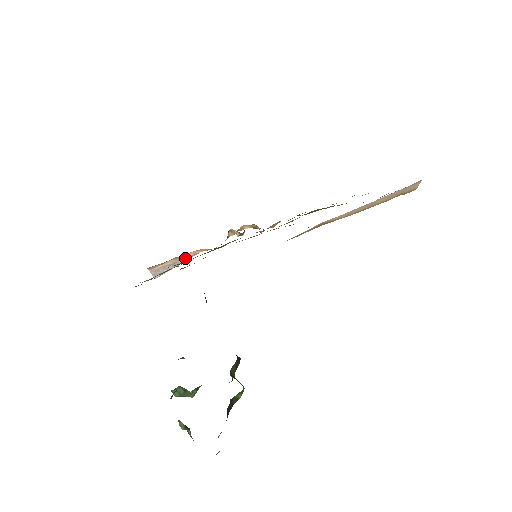
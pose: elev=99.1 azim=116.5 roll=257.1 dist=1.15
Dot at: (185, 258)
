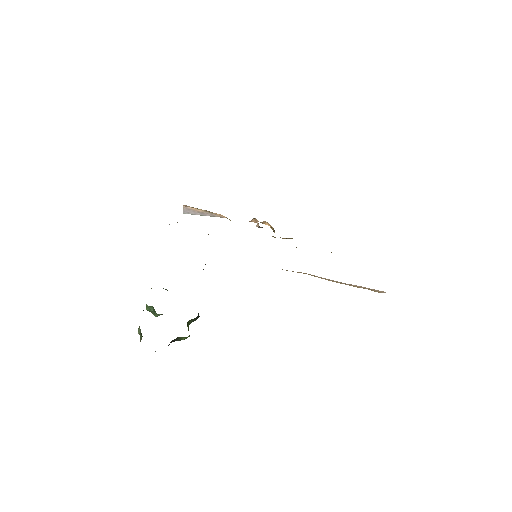
Dot at: (212, 214)
